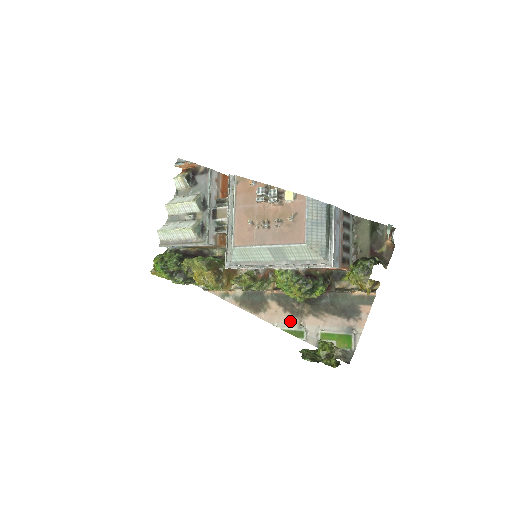
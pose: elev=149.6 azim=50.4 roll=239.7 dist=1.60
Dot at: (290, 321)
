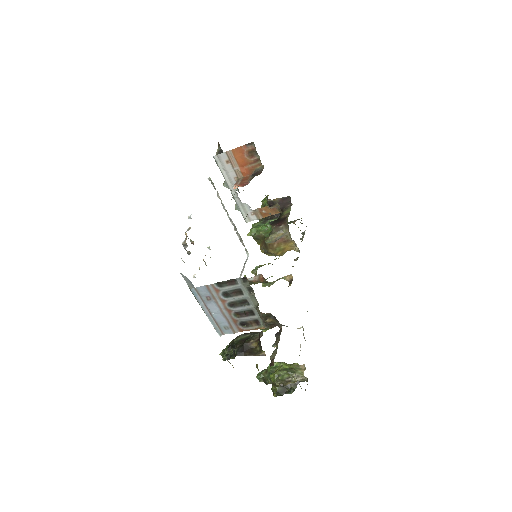
Dot at: occluded
